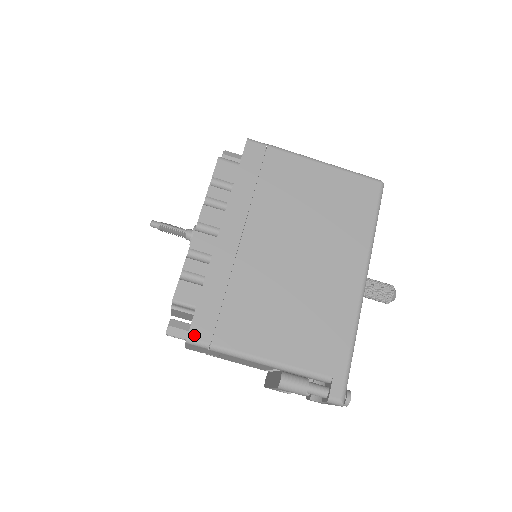
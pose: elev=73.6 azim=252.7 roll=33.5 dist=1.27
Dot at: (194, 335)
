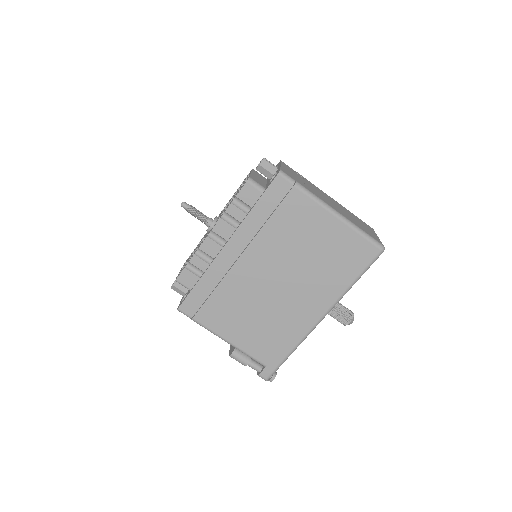
Dot at: (183, 309)
